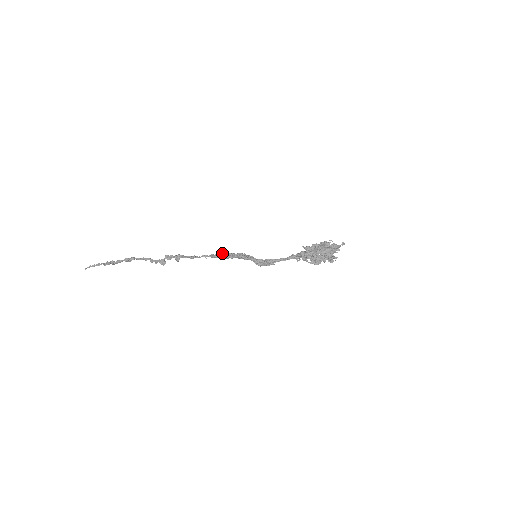
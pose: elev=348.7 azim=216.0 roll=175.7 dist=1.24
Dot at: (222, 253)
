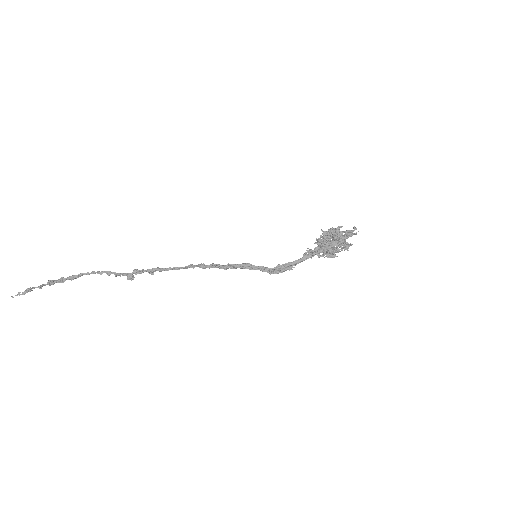
Dot at: (218, 264)
